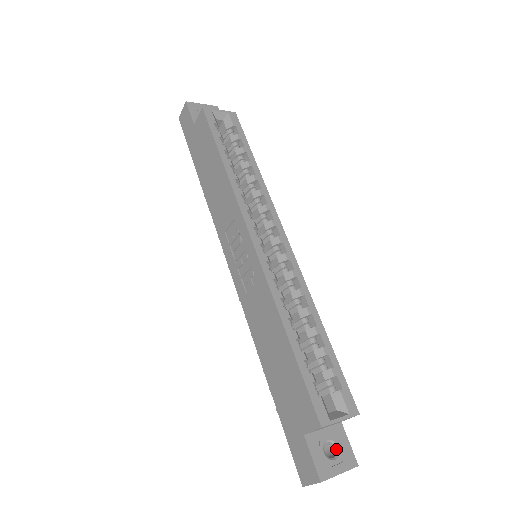
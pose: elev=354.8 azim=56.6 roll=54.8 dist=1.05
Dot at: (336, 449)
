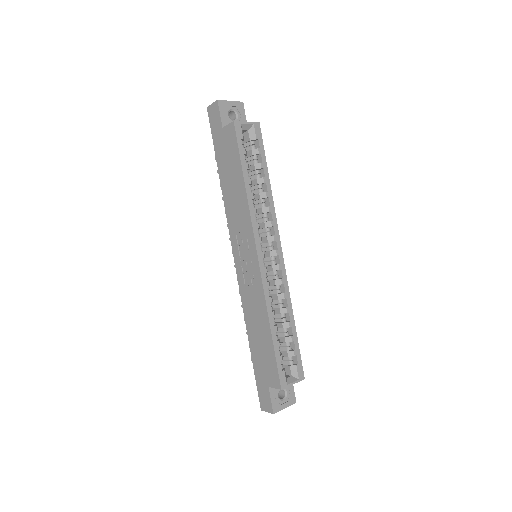
Dot at: (285, 394)
